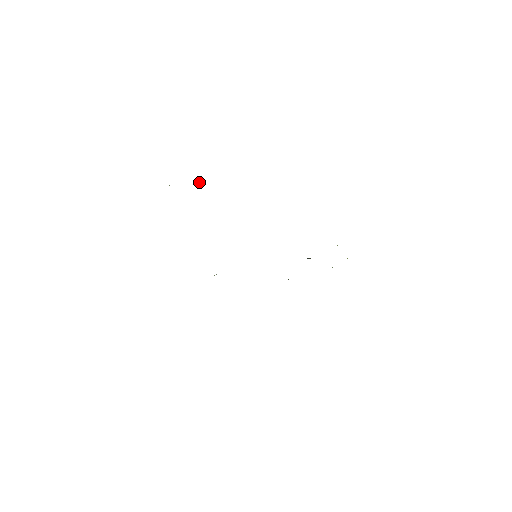
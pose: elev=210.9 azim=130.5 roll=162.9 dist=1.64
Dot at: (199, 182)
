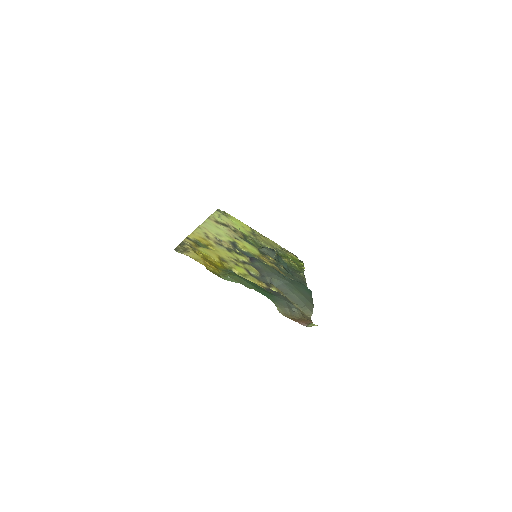
Dot at: (293, 308)
